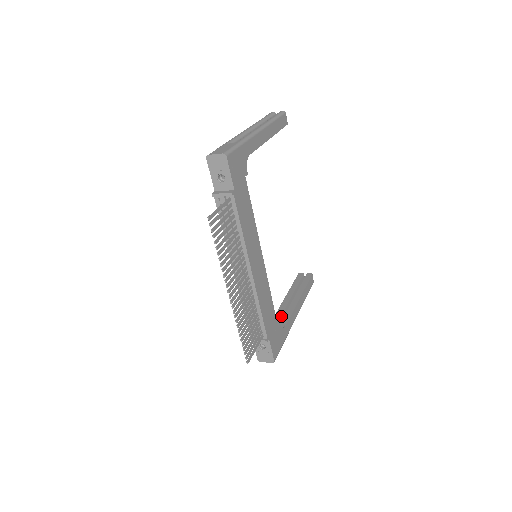
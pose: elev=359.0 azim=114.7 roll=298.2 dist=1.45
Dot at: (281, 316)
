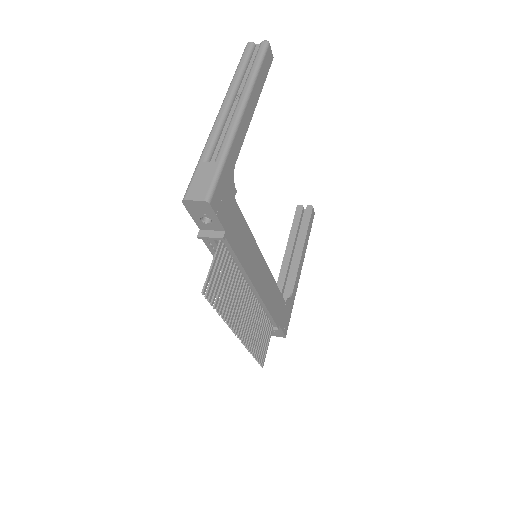
Dot at: (286, 276)
